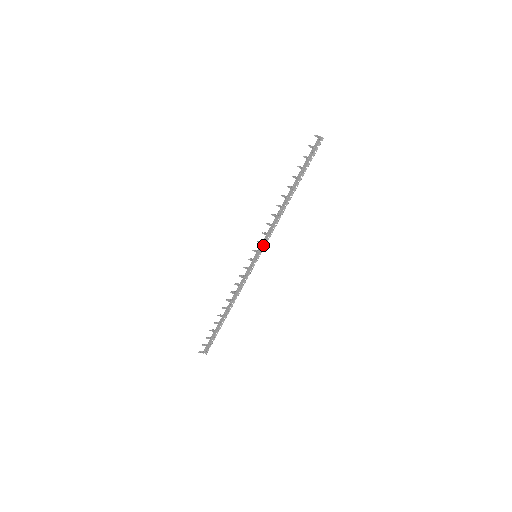
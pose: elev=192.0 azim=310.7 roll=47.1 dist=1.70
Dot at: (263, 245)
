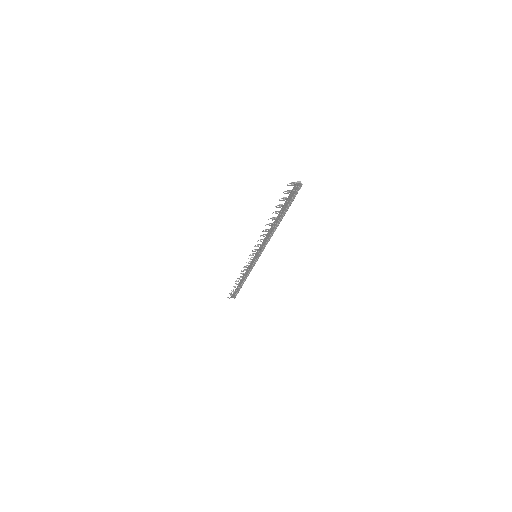
Dot at: (261, 250)
